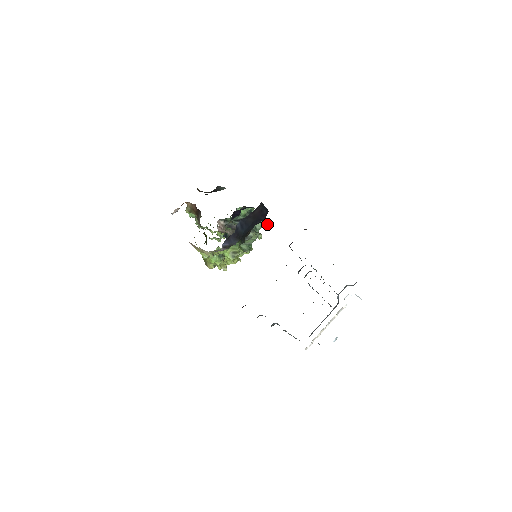
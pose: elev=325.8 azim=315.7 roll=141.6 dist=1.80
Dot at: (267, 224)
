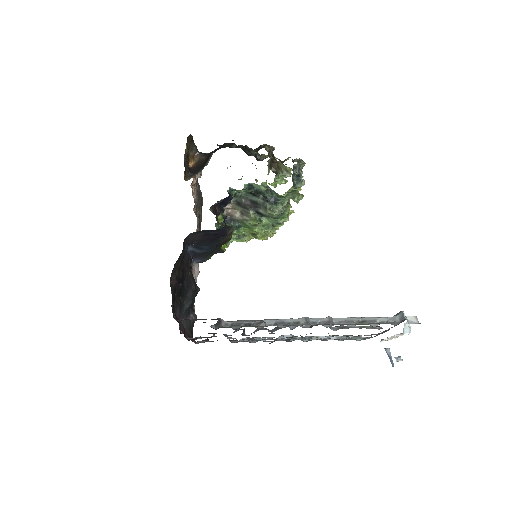
Dot at: (292, 189)
